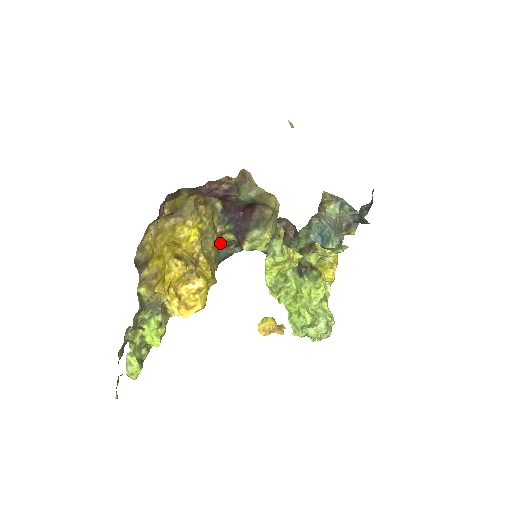
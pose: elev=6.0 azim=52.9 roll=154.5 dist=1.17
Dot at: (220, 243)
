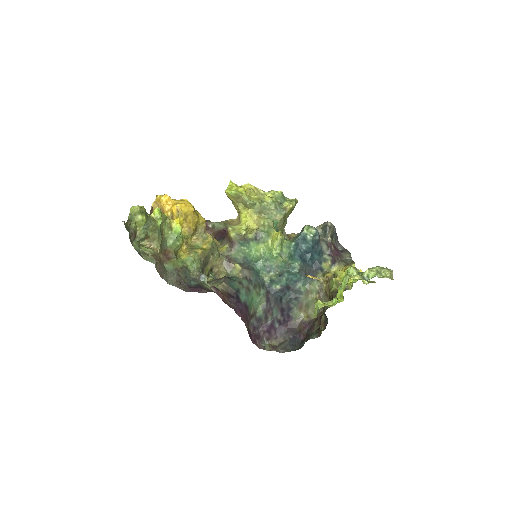
Dot at: (220, 255)
